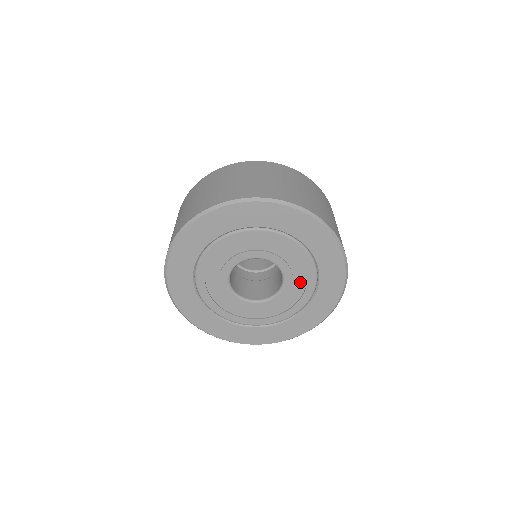
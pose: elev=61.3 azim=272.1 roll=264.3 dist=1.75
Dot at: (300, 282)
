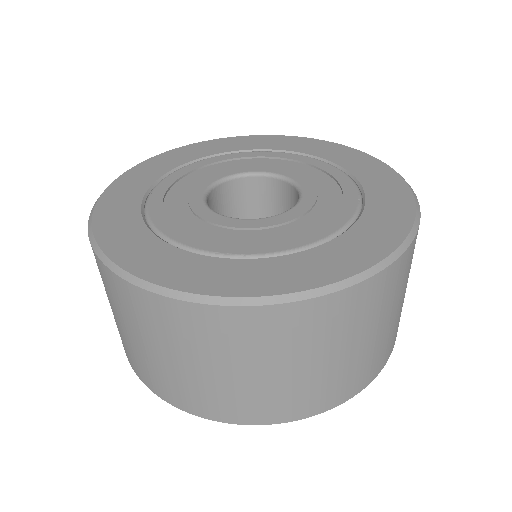
Dot at: (330, 195)
